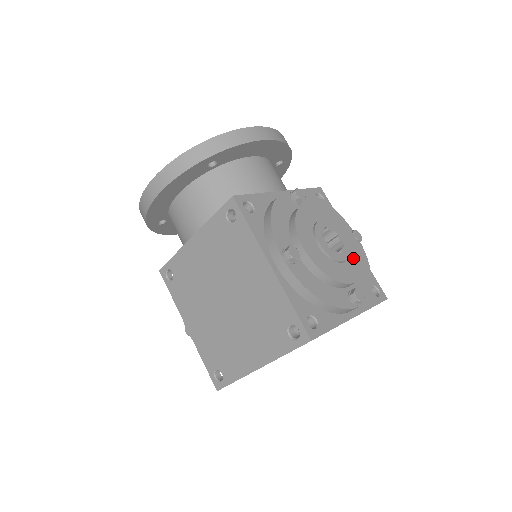
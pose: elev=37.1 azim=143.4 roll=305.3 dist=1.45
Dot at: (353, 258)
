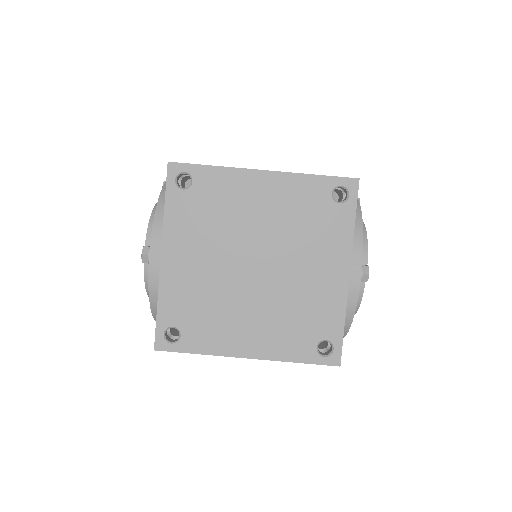
Dot at: occluded
